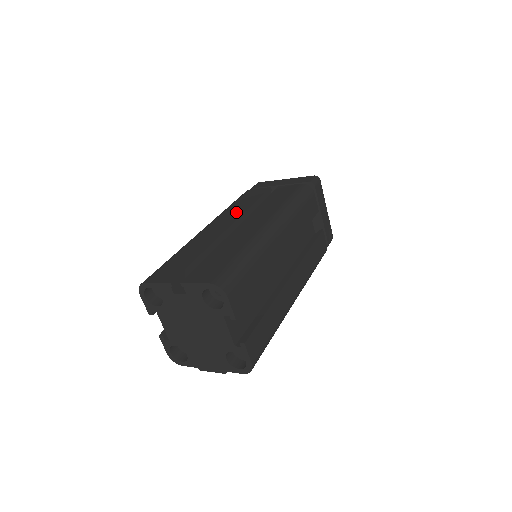
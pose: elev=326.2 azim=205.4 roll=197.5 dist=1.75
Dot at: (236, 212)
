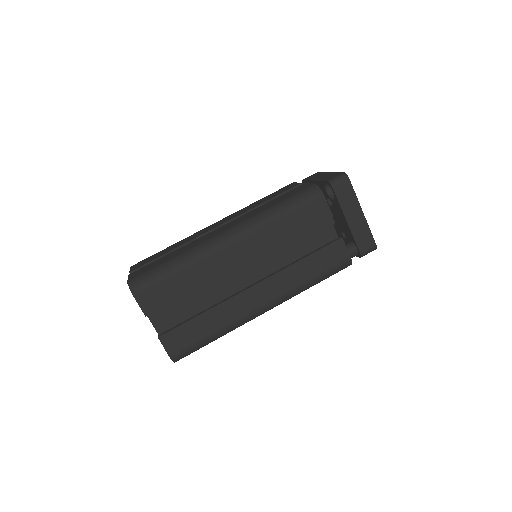
Dot at: (244, 210)
